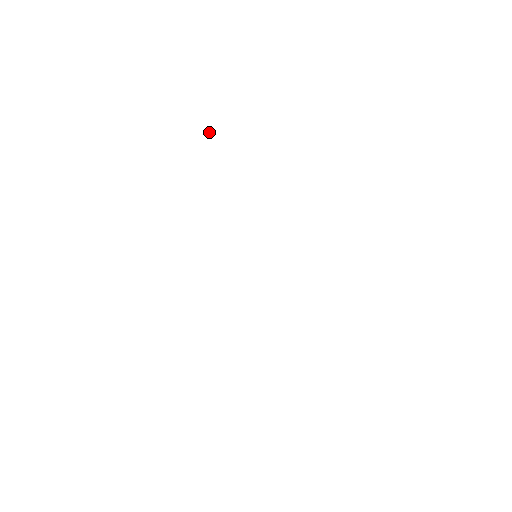
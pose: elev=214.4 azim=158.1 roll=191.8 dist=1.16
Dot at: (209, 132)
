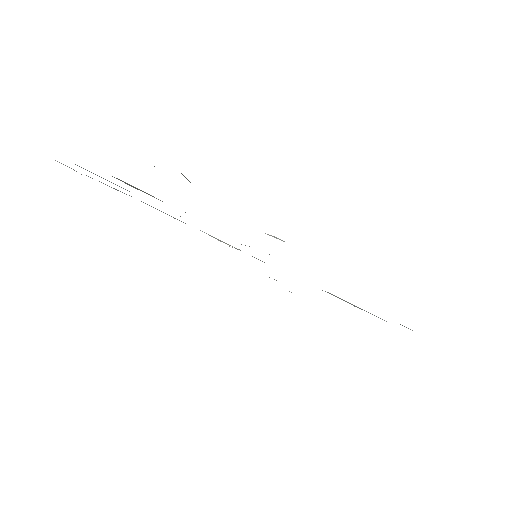
Dot at: occluded
